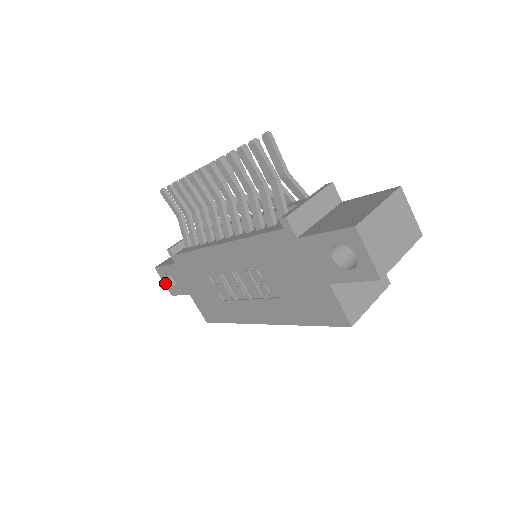
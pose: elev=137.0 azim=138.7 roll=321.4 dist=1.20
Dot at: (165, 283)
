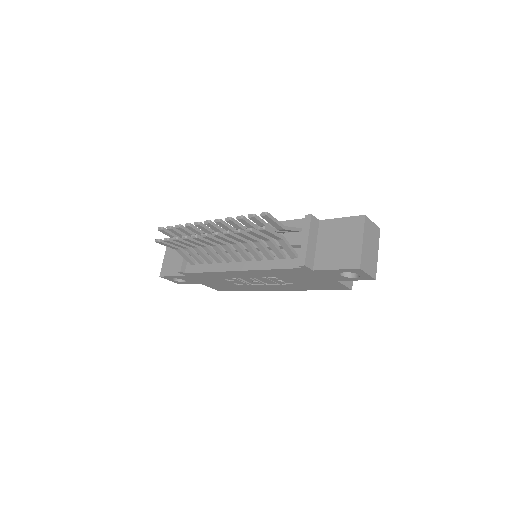
Dot at: (172, 281)
